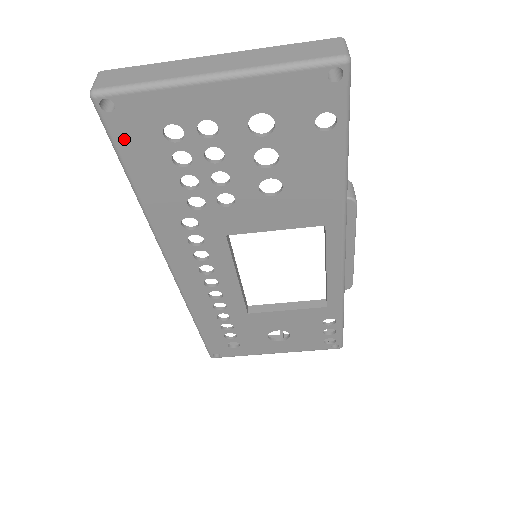
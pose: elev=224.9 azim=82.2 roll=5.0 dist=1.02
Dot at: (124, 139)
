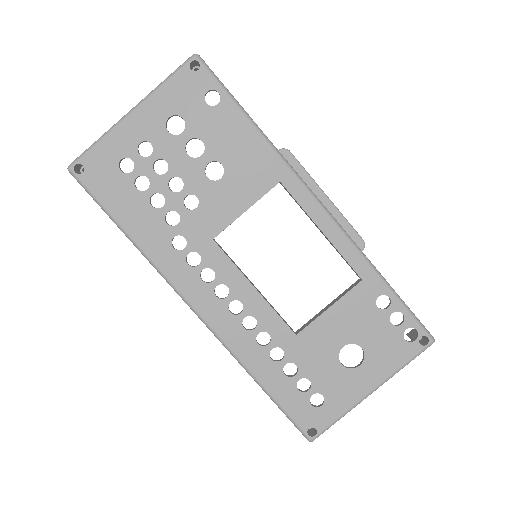
Dot at: (99, 189)
